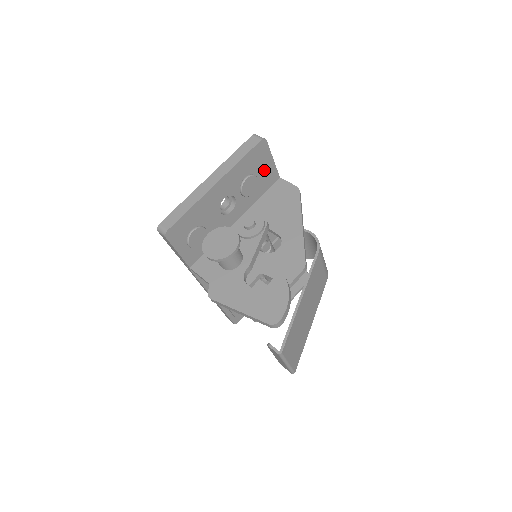
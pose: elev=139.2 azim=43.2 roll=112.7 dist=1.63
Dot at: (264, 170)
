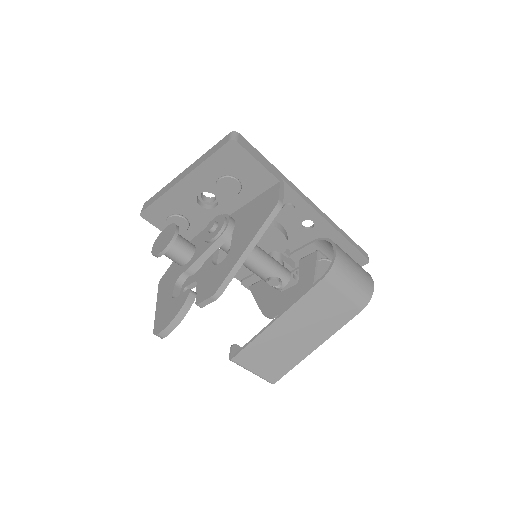
Dot at: (249, 172)
